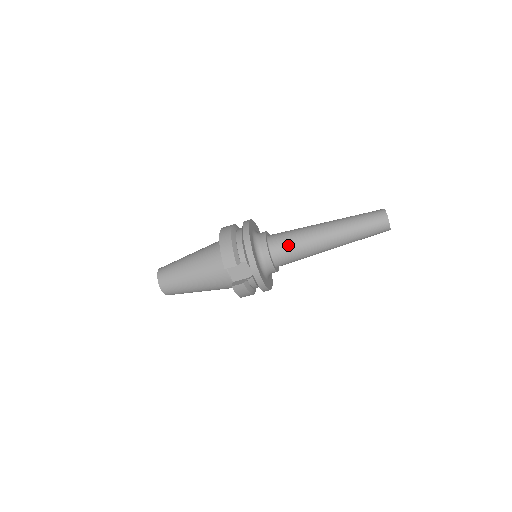
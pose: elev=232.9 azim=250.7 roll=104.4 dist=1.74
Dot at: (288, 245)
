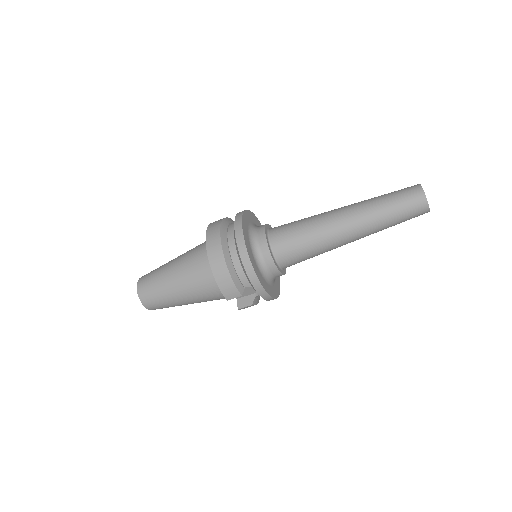
Dot at: (299, 252)
